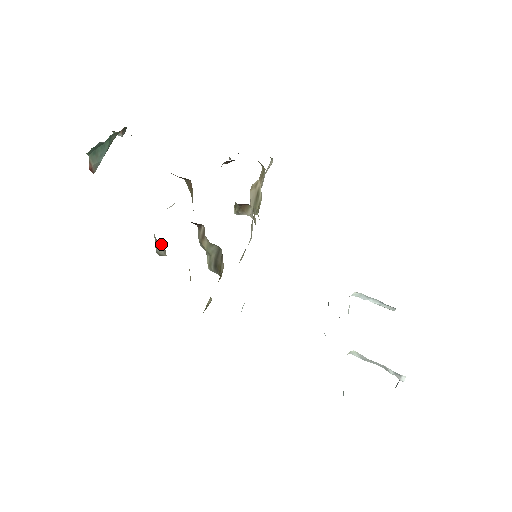
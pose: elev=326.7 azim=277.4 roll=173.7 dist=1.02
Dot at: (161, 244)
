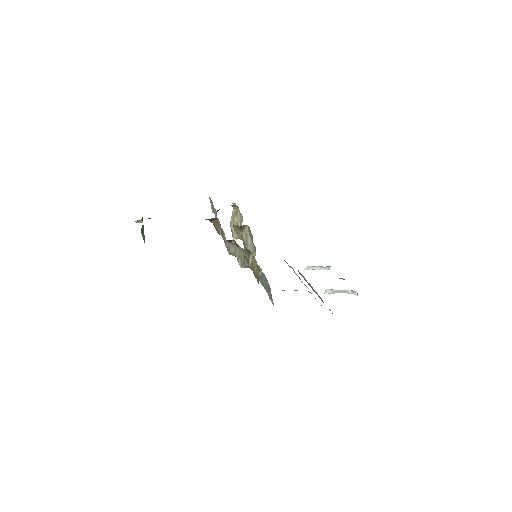
Dot at: (233, 245)
